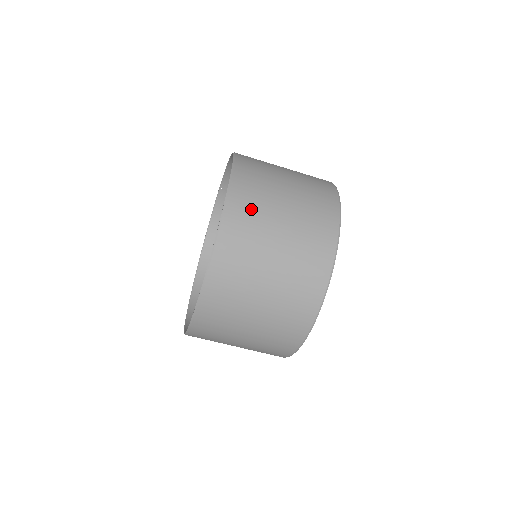
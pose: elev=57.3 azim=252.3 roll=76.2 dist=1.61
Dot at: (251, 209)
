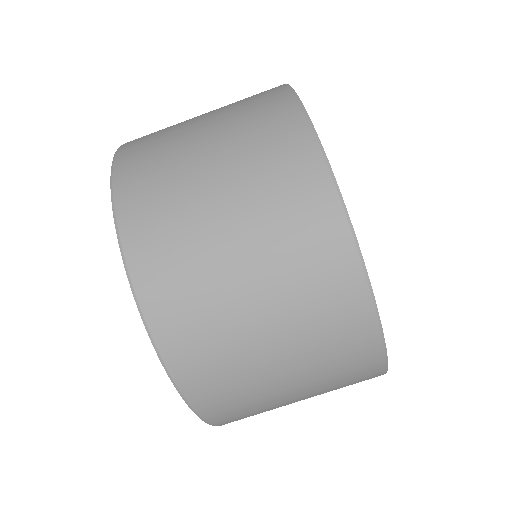
Dot at: (165, 231)
